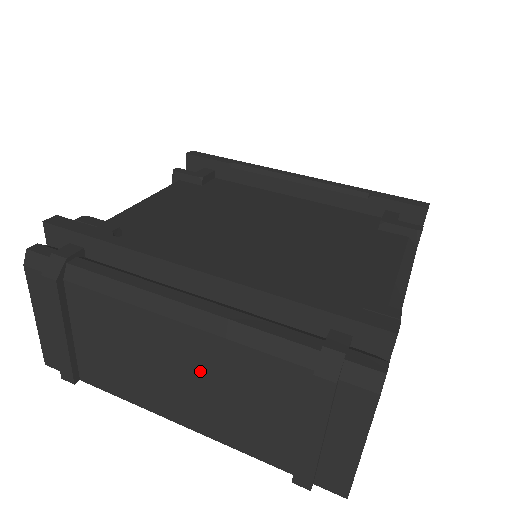
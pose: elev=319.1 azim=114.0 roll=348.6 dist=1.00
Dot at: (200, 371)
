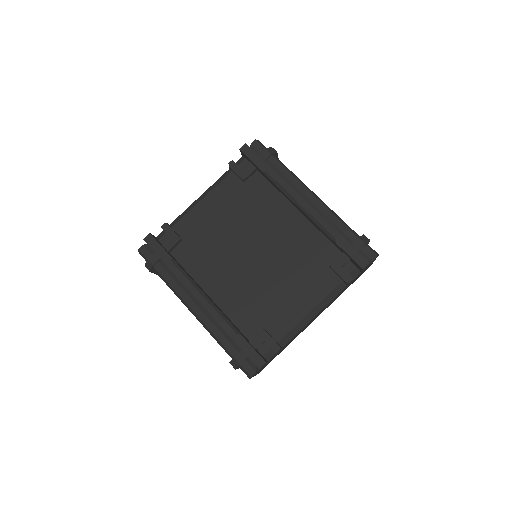
Dot at: occluded
